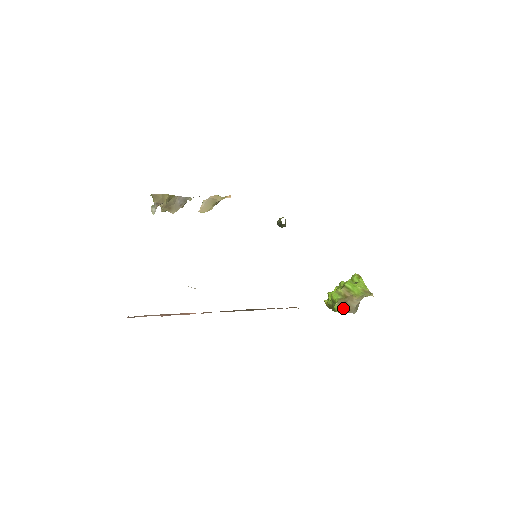
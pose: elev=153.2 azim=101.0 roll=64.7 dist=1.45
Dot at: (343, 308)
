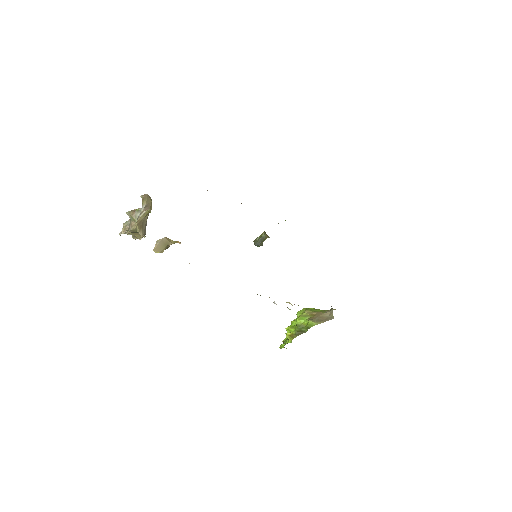
Dot at: (319, 320)
